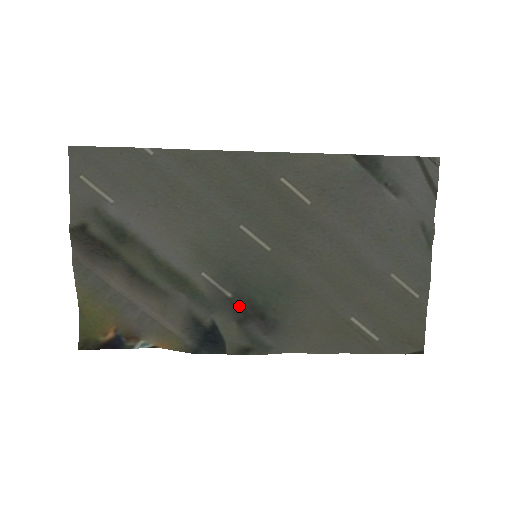
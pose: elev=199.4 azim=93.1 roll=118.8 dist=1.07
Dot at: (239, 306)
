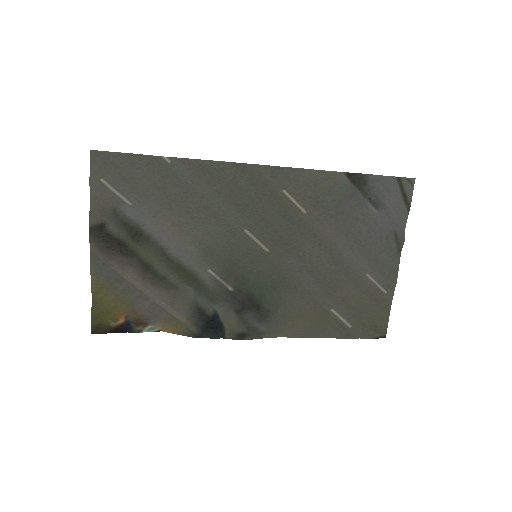
Dot at: (238, 298)
